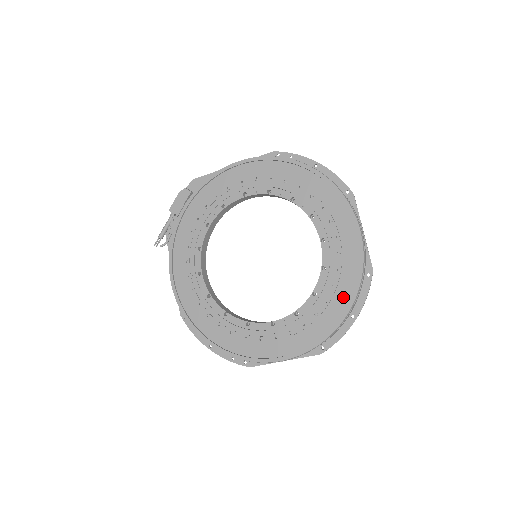
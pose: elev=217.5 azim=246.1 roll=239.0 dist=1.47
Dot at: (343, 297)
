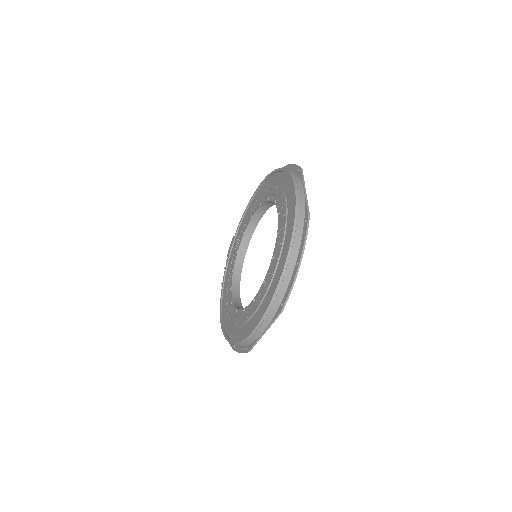
Dot at: (286, 248)
